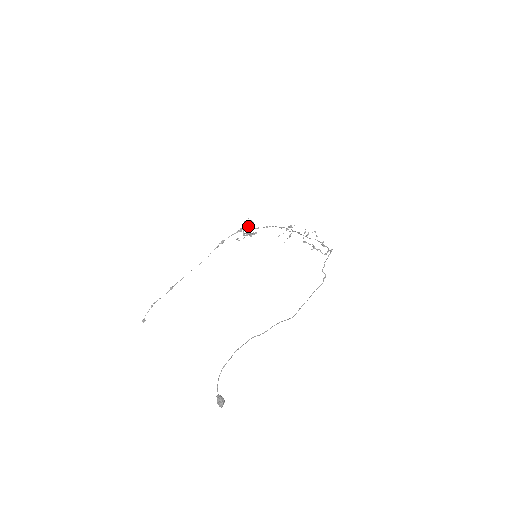
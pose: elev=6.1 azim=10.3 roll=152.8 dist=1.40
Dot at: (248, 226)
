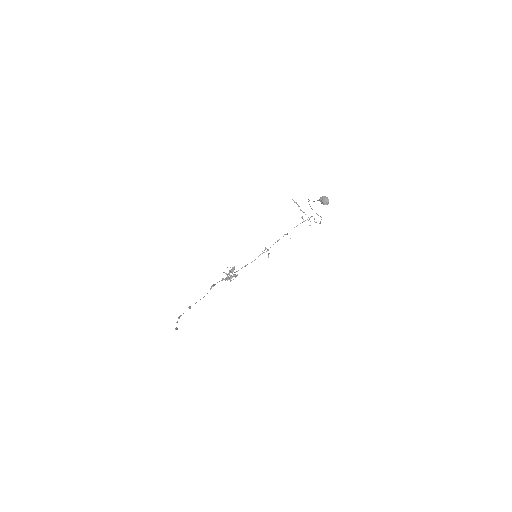
Dot at: occluded
